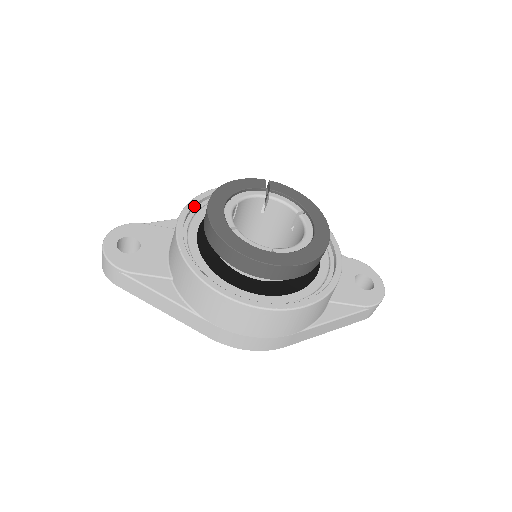
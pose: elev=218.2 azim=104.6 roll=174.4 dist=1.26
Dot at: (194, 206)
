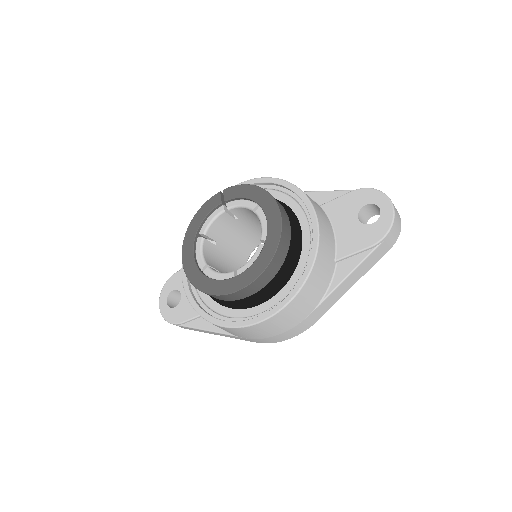
Dot at: occluded
